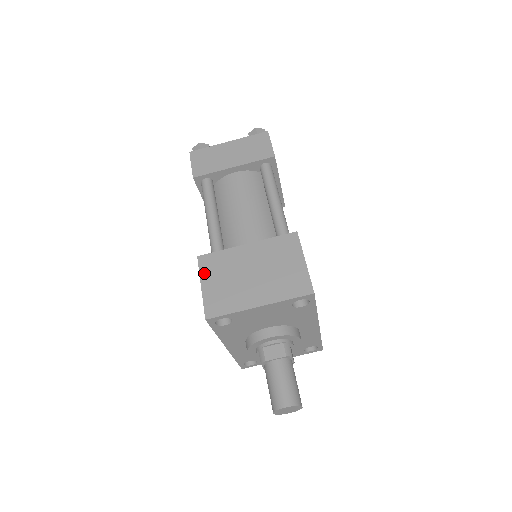
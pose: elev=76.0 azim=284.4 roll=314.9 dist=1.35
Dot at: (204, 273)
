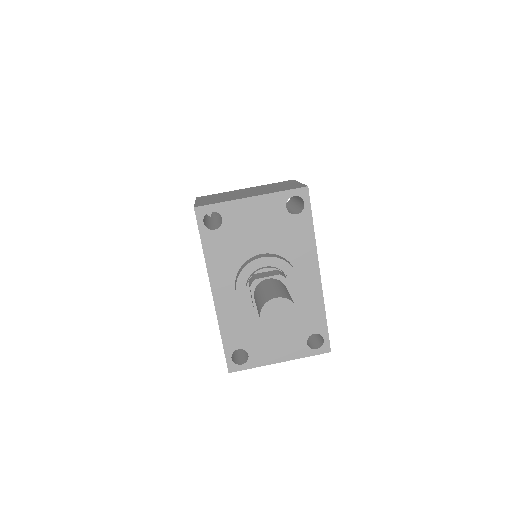
Dot at: (200, 199)
